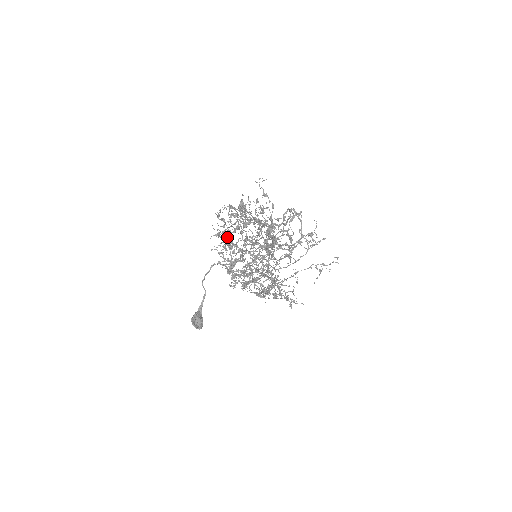
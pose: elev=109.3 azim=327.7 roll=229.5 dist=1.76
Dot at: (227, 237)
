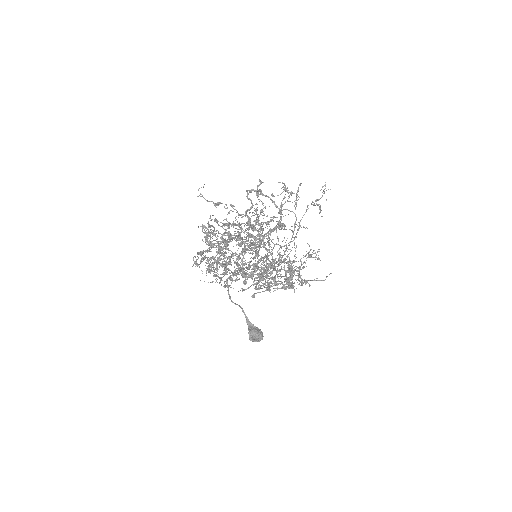
Dot at: occluded
